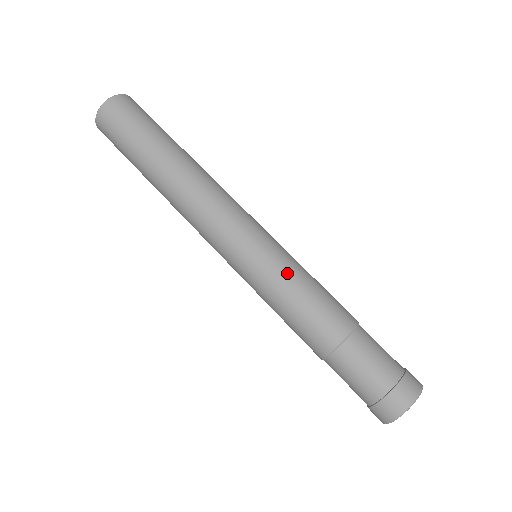
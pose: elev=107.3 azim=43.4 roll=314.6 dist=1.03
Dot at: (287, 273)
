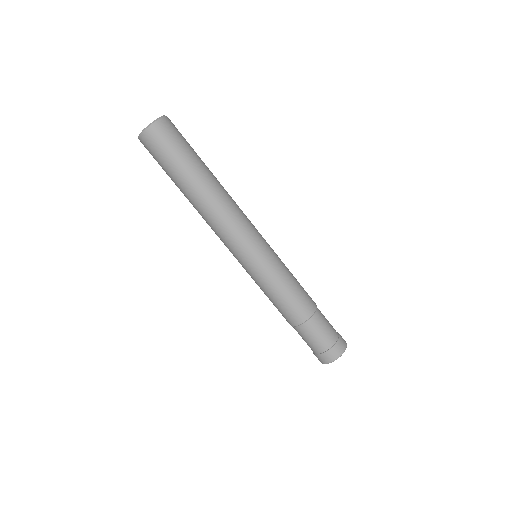
Dot at: (269, 283)
